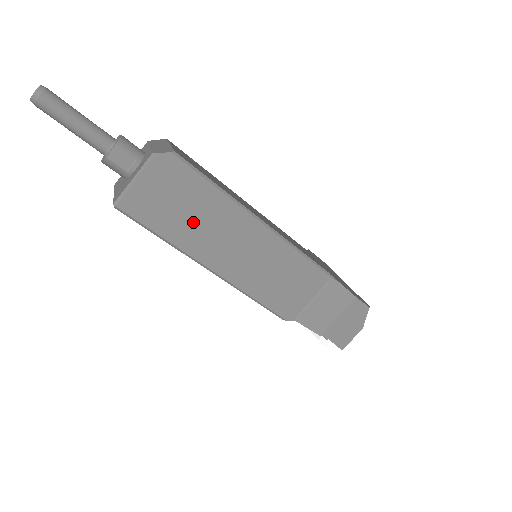
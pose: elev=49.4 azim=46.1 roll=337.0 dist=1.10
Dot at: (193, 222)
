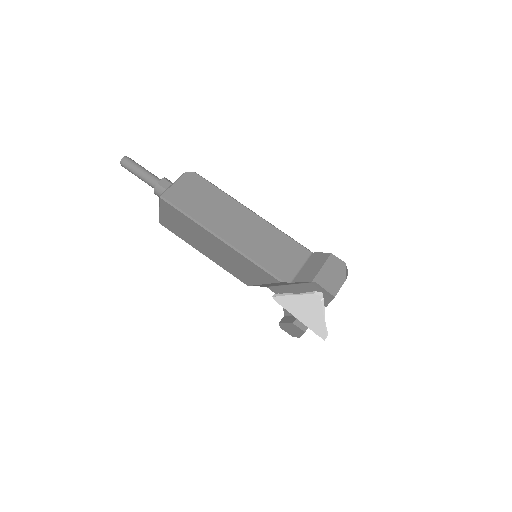
Dot at: (208, 208)
